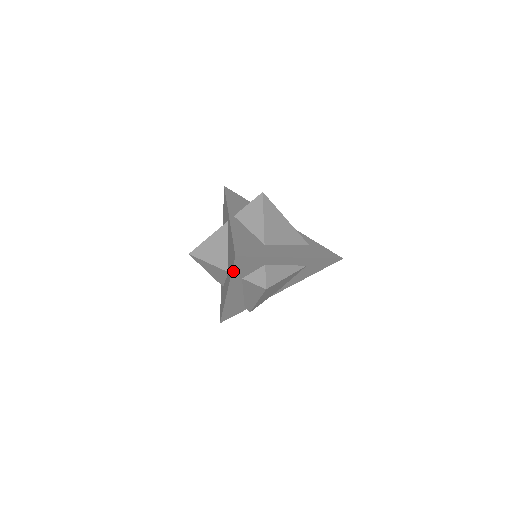
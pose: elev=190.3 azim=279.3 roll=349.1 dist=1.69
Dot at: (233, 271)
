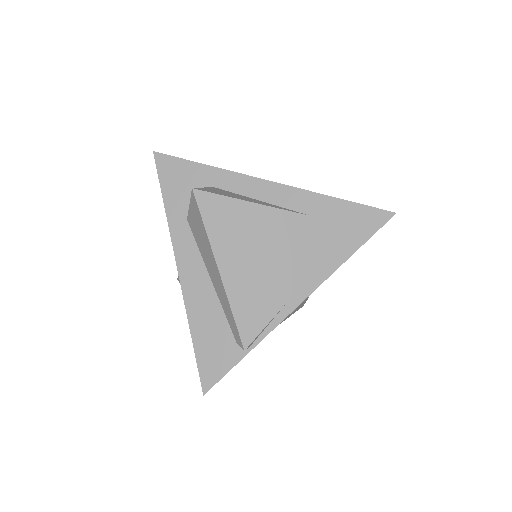
Dot at: (164, 193)
